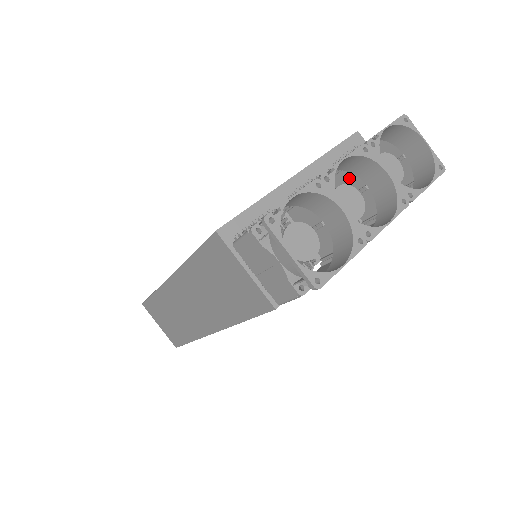
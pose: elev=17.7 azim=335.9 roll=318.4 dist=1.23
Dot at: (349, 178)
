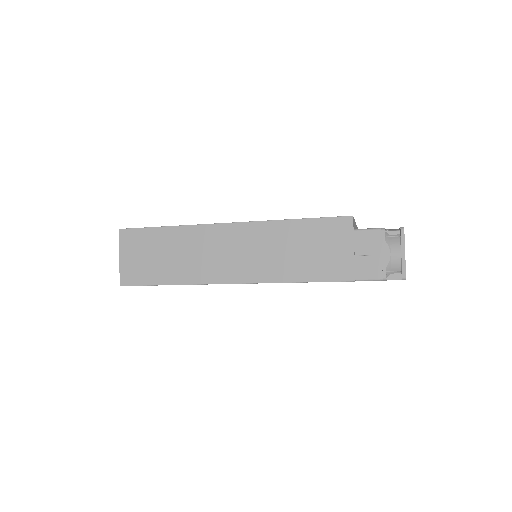
Dot at: occluded
